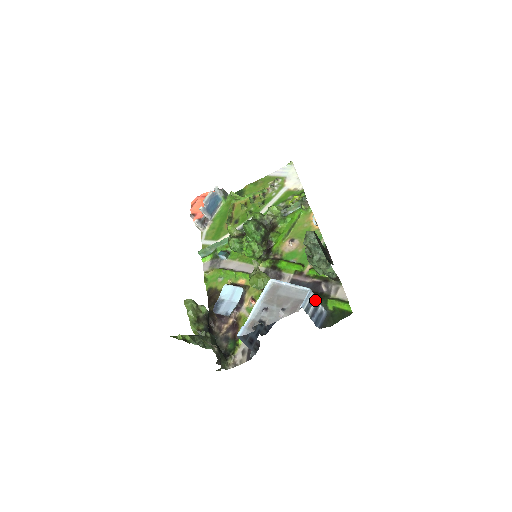
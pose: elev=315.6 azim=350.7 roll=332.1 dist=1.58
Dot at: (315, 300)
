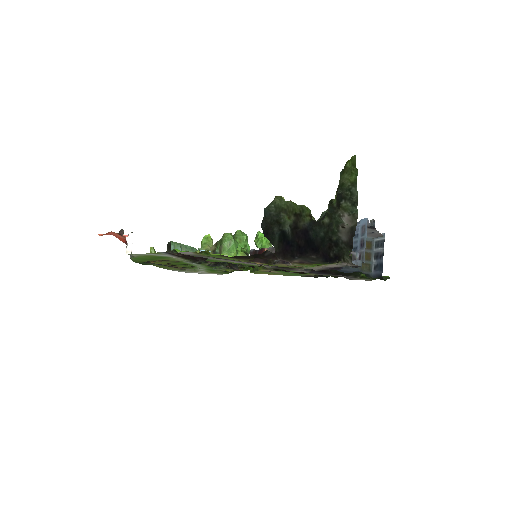
Dot at: (375, 249)
